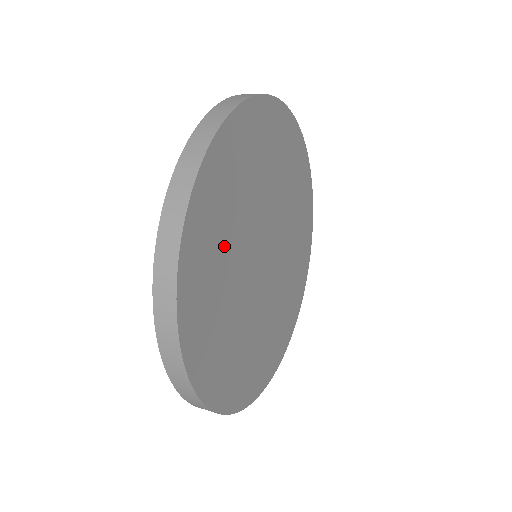
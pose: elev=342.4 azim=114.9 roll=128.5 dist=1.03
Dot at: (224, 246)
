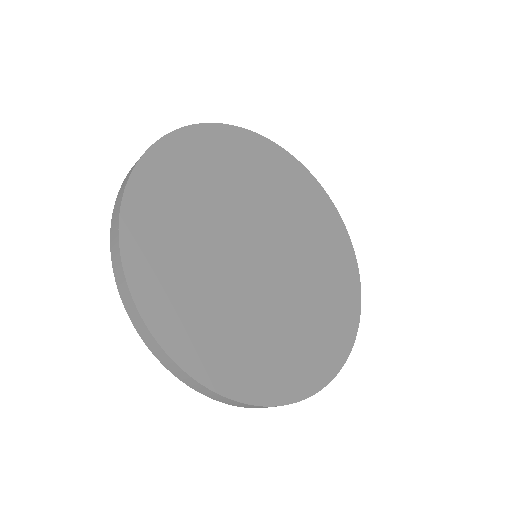
Dot at: (185, 237)
